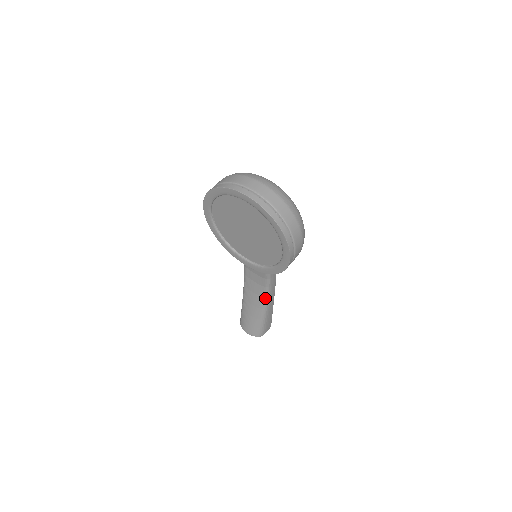
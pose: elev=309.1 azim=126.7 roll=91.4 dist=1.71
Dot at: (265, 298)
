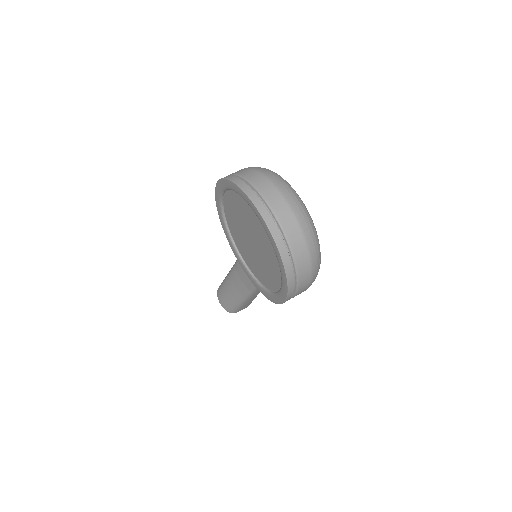
Dot at: (250, 291)
